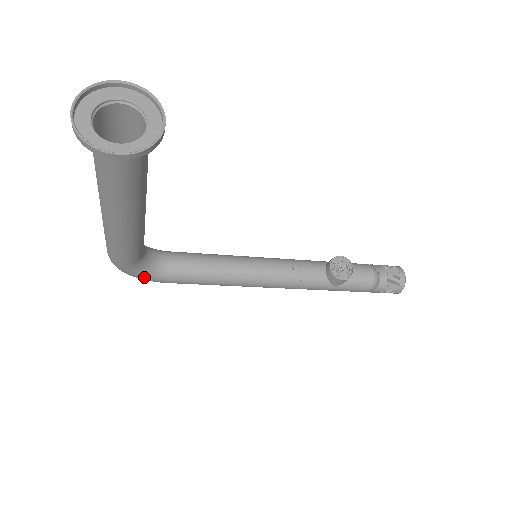
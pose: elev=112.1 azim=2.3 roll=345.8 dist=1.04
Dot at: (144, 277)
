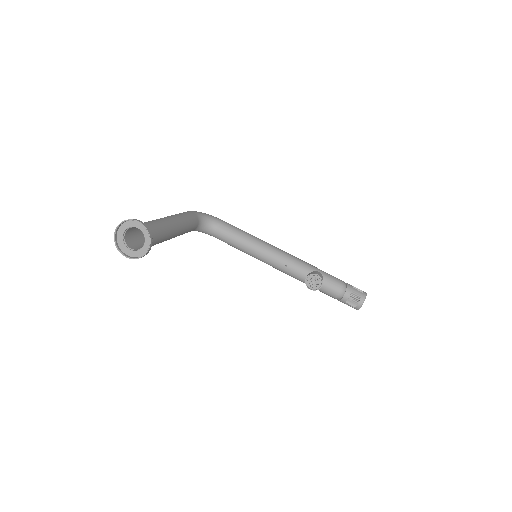
Dot at: (202, 232)
